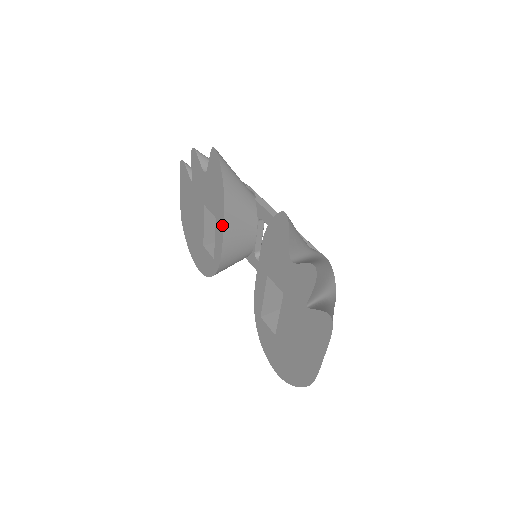
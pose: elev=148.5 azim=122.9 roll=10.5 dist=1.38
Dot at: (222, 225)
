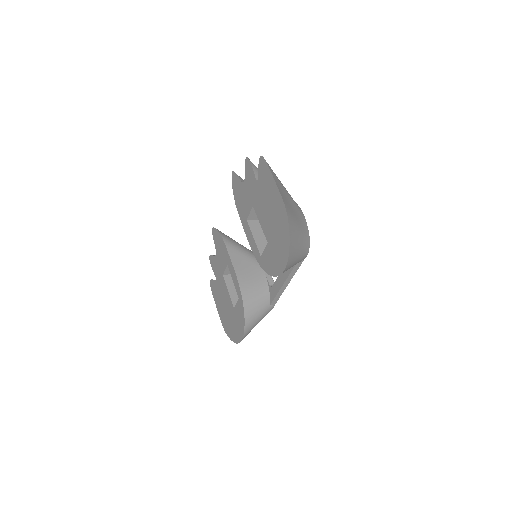
Dot at: (230, 259)
